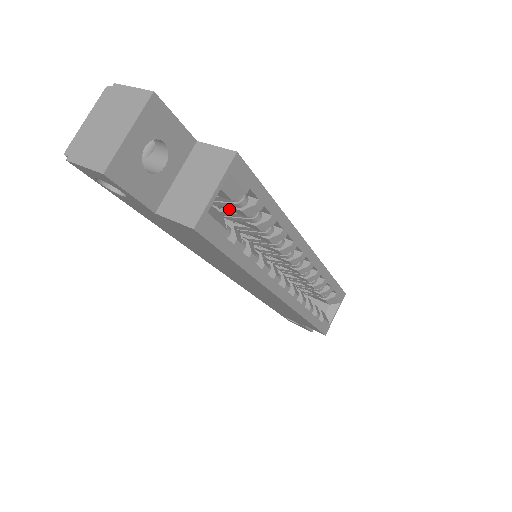
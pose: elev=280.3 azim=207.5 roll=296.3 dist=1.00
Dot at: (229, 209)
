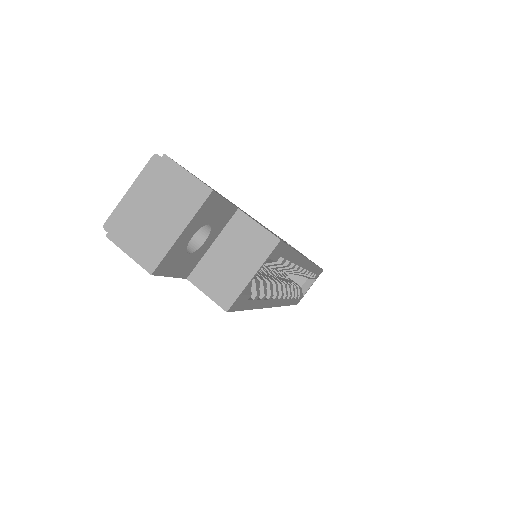
Dot at: occluded
